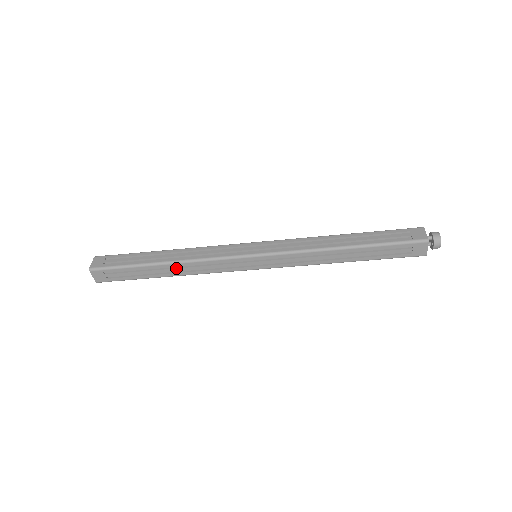
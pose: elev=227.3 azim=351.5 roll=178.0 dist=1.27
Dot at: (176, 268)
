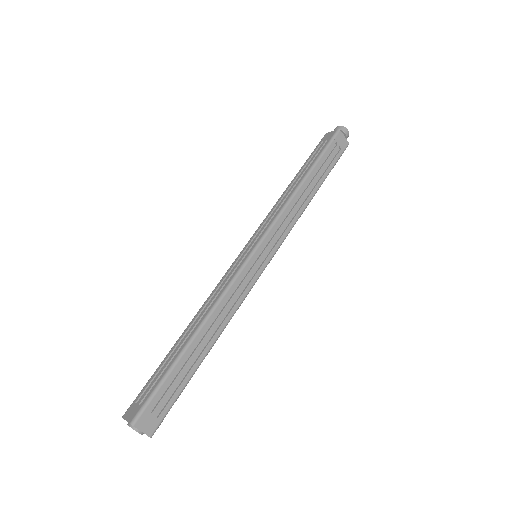
Dot at: (209, 329)
